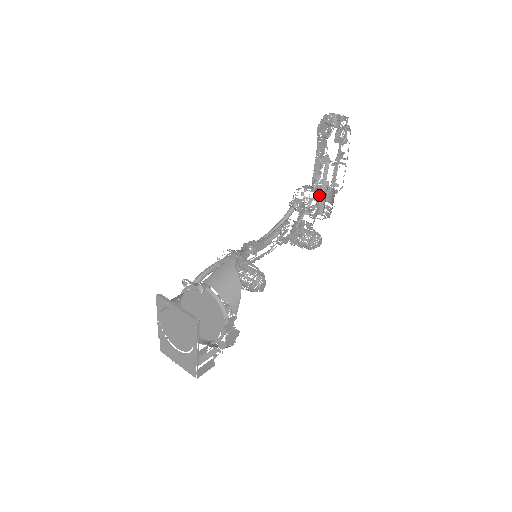
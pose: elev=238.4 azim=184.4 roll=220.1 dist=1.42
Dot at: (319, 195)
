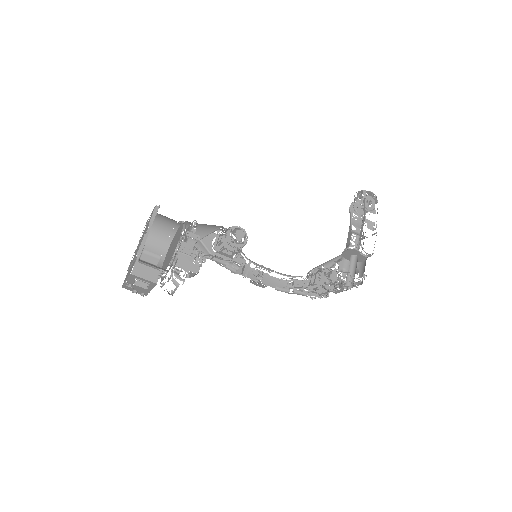
Dot at: (351, 265)
